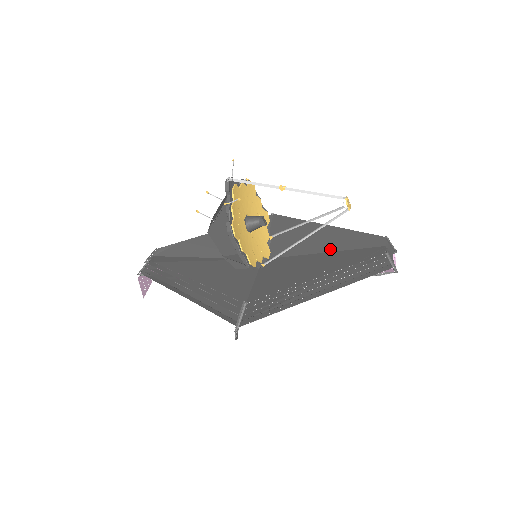
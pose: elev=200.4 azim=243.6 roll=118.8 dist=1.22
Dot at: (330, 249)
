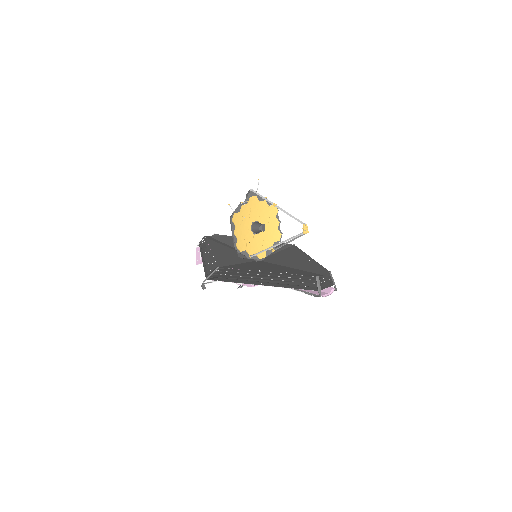
Dot at: (295, 267)
